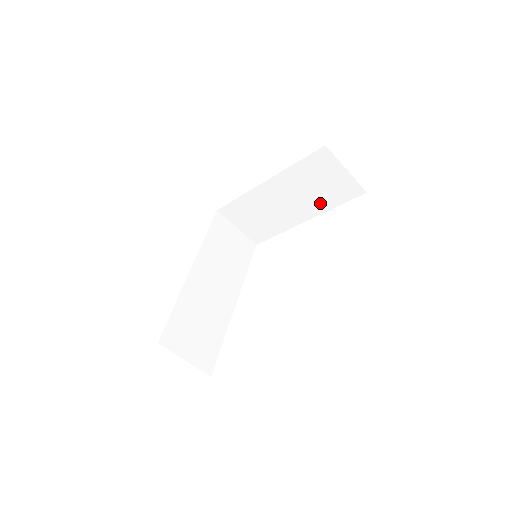
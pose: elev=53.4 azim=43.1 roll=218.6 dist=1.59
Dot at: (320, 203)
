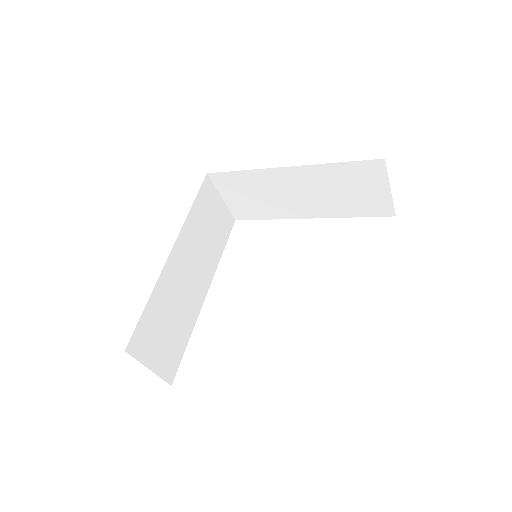
Dot at: (337, 208)
